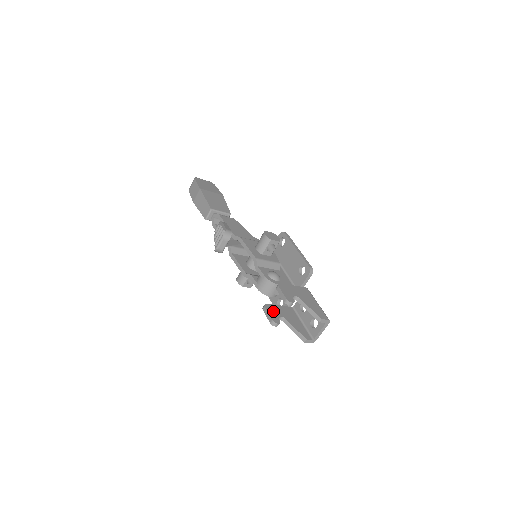
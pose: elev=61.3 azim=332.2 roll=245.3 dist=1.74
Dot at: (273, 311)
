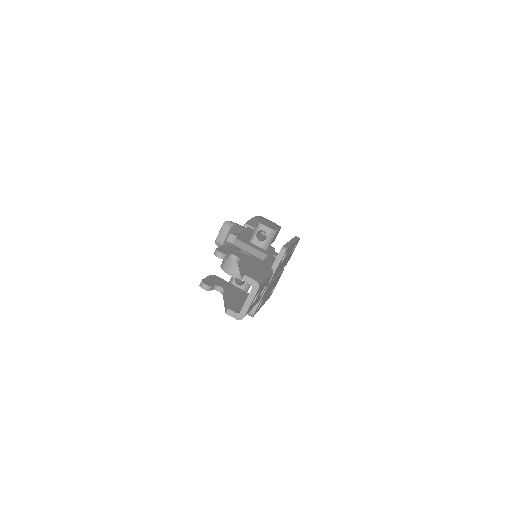
Dot at: (216, 281)
